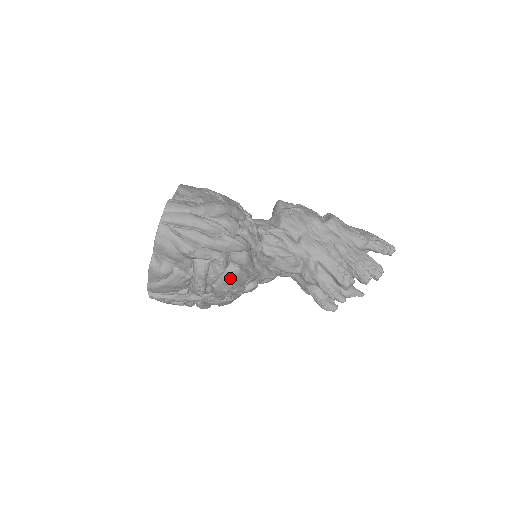
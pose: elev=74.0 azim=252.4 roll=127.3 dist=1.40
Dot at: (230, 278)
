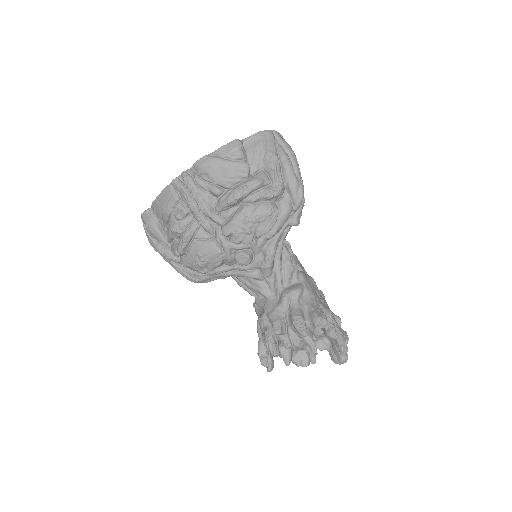
Dot at: (267, 209)
